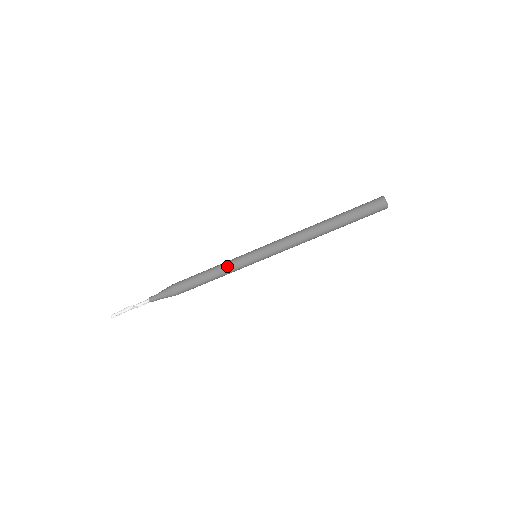
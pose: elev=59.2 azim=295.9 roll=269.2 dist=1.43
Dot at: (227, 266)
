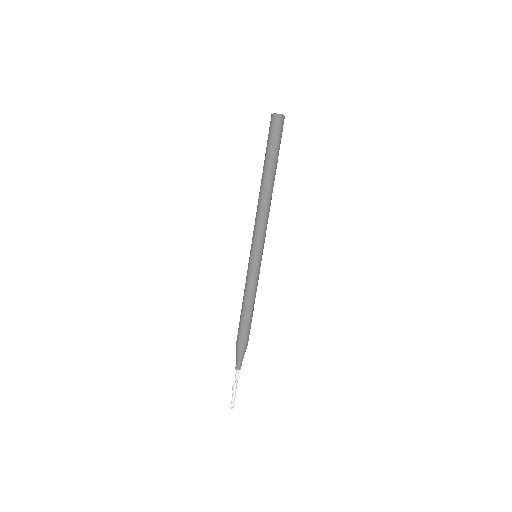
Dot at: (245, 284)
